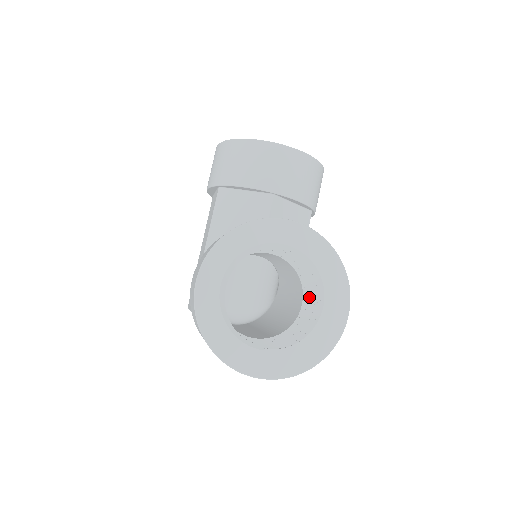
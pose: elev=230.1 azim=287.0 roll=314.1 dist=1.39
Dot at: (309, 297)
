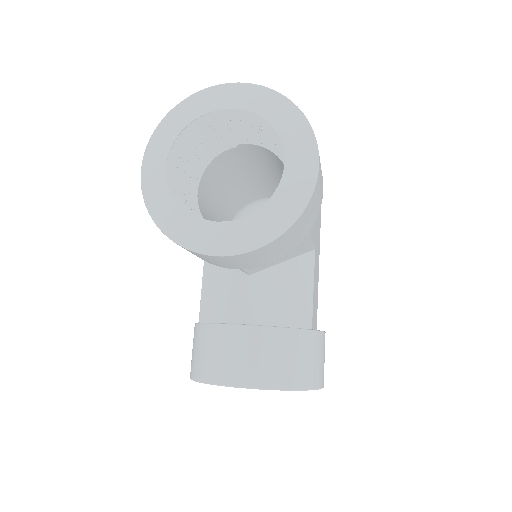
Dot at: occluded
